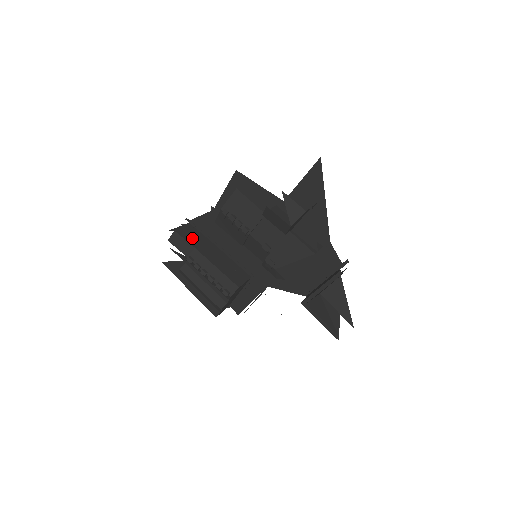
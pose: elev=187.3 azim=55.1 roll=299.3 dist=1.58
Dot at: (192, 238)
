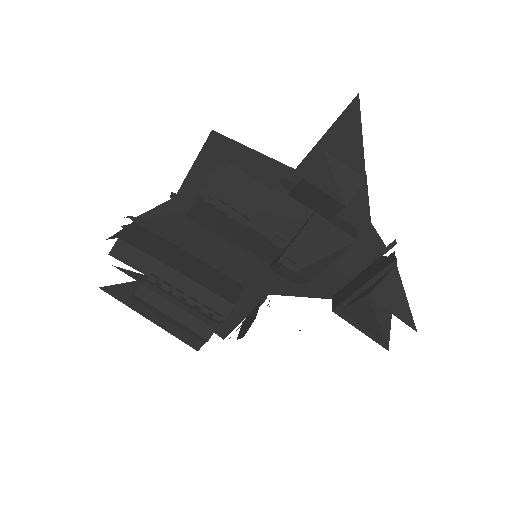
Dot at: (147, 245)
